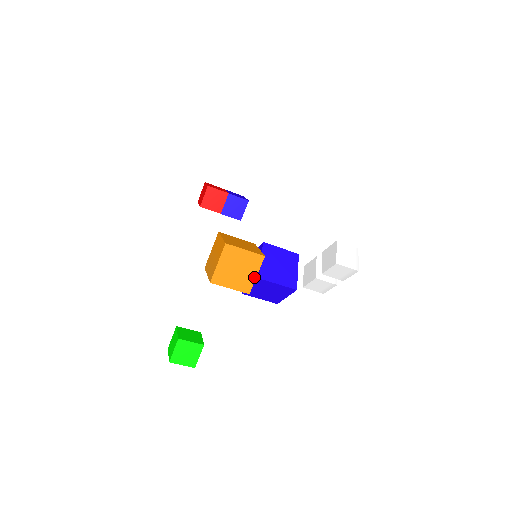
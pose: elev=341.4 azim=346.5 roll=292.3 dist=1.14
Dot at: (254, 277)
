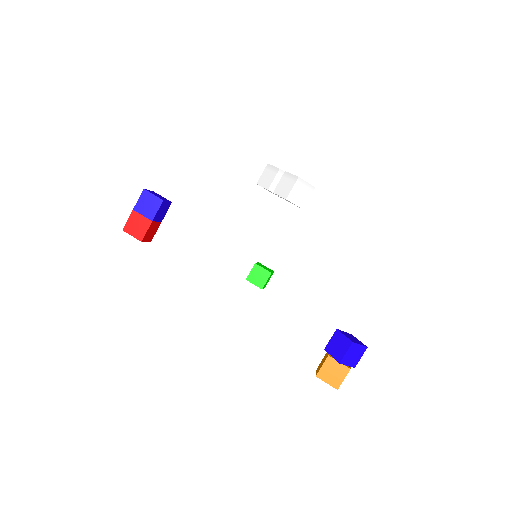
Dot at: occluded
